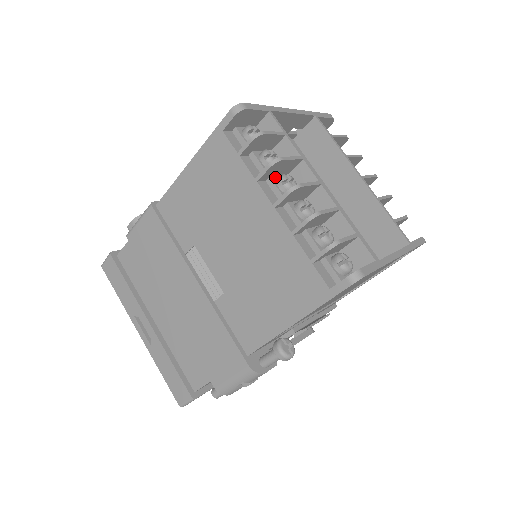
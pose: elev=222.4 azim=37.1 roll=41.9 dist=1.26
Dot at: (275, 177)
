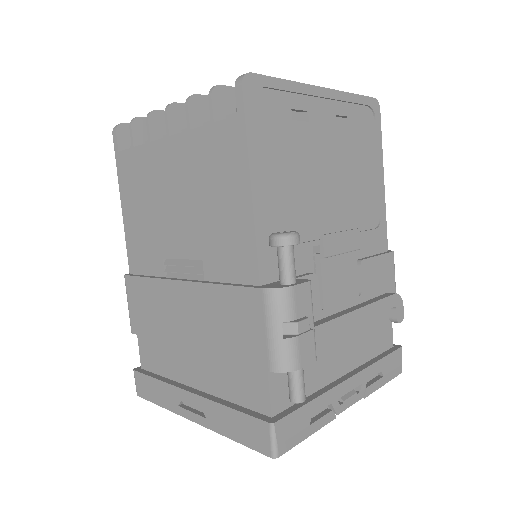
Dot at: occluded
